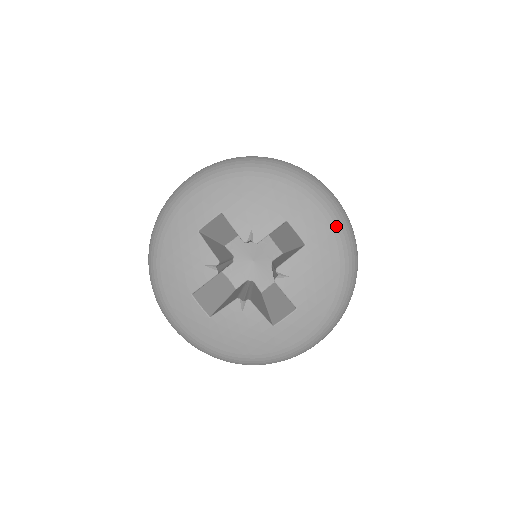
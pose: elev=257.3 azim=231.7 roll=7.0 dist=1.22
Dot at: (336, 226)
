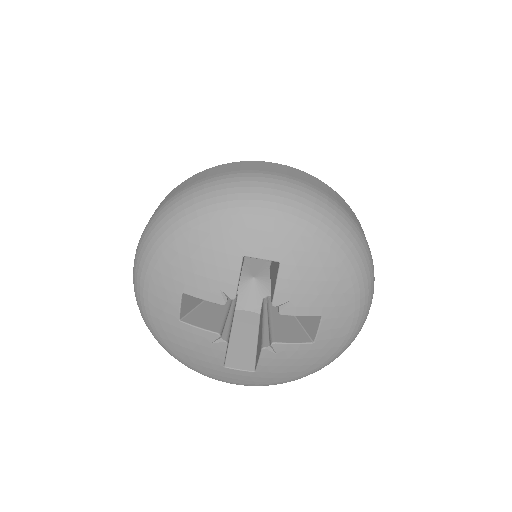
Dot at: (348, 341)
